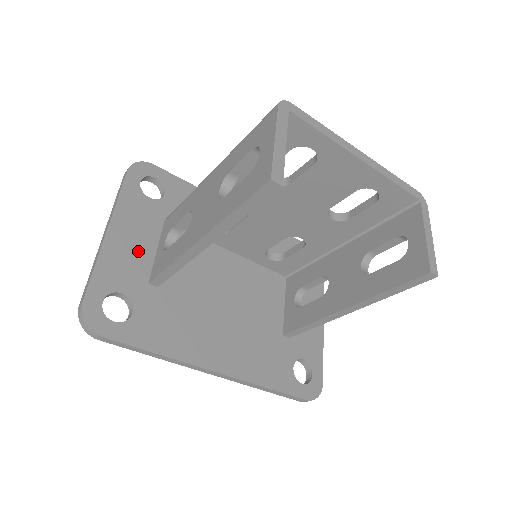
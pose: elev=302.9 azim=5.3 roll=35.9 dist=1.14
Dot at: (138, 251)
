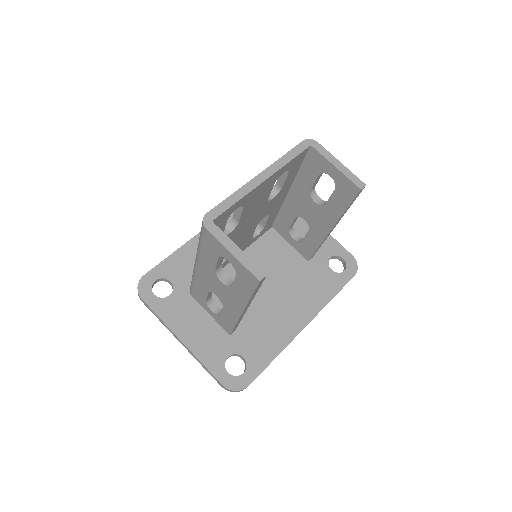
Dot at: (205, 329)
